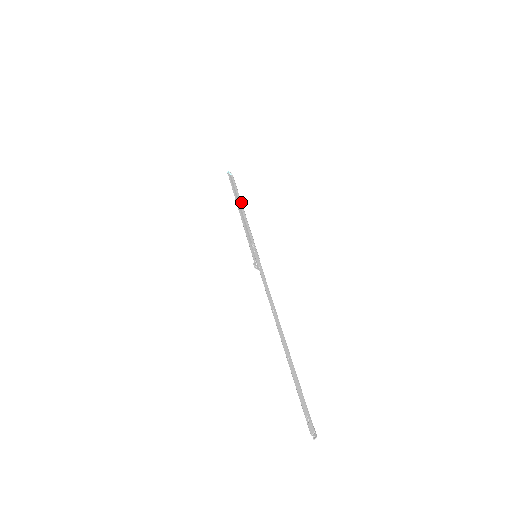
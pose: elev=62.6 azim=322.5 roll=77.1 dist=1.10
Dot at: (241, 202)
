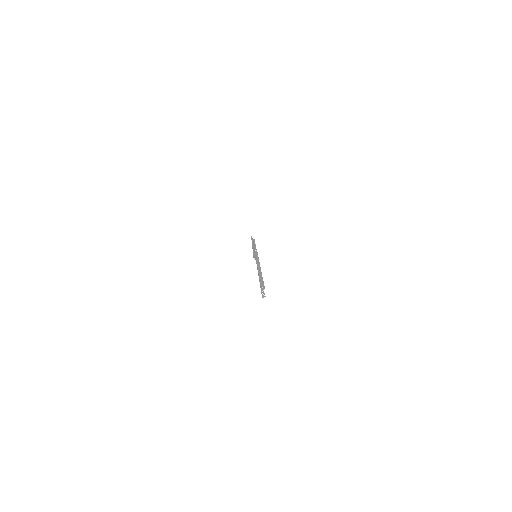
Dot at: (255, 245)
